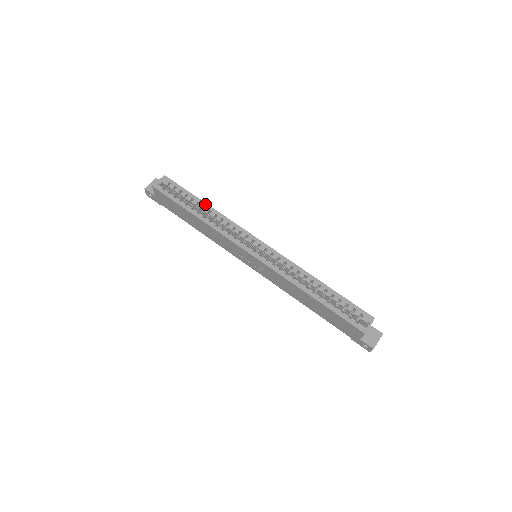
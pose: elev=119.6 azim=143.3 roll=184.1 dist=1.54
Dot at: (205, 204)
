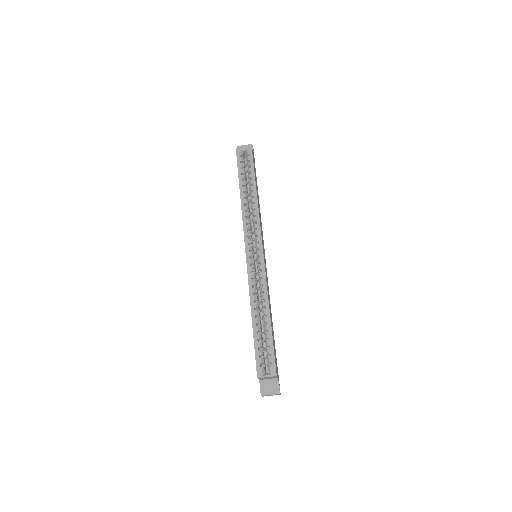
Dot at: (255, 189)
